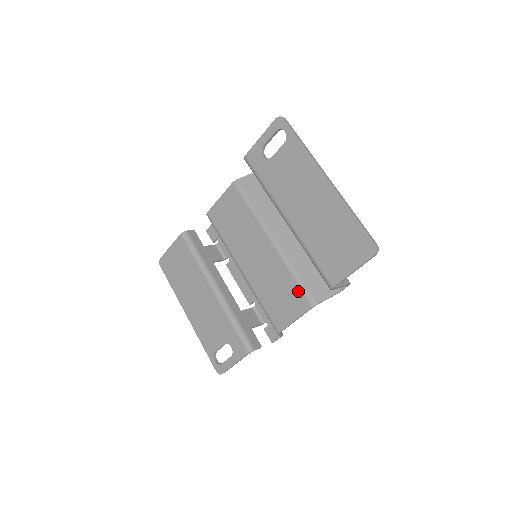
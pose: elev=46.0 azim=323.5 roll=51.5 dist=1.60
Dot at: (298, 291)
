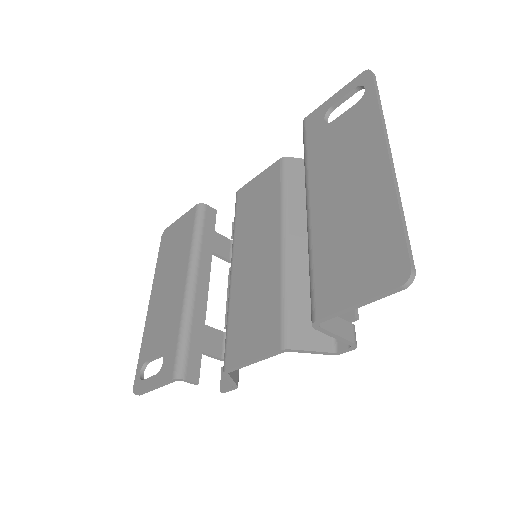
Dot at: (276, 319)
